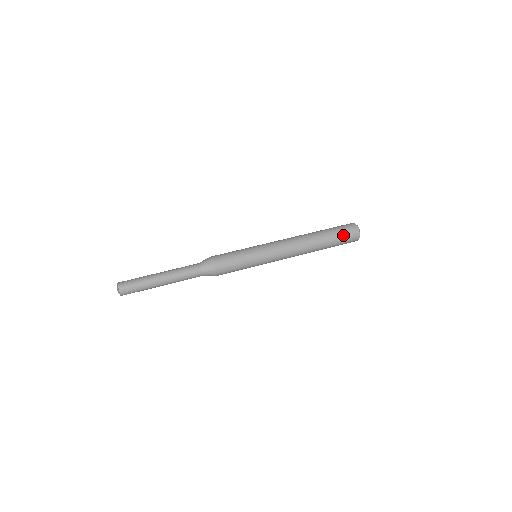
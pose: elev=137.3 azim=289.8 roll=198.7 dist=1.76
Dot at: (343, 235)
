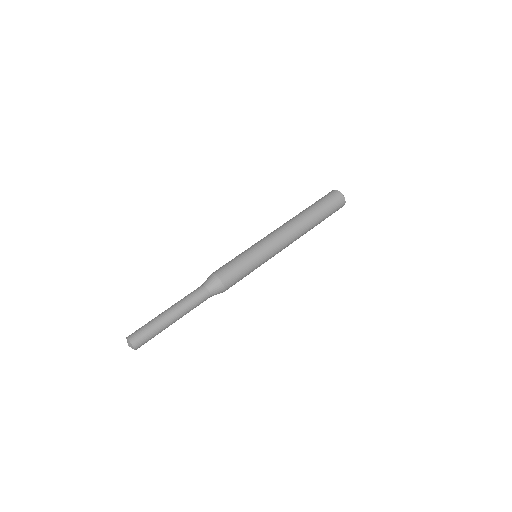
Dot at: occluded
